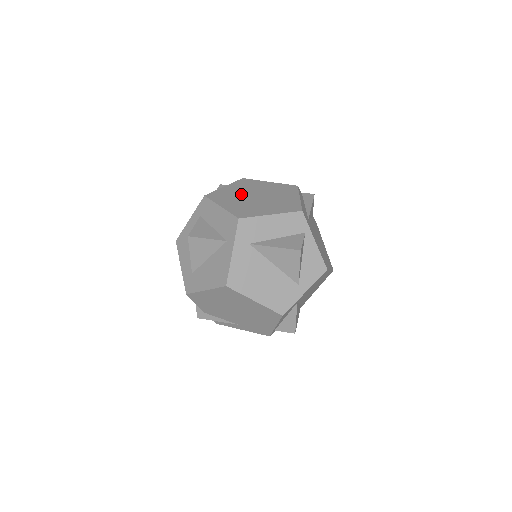
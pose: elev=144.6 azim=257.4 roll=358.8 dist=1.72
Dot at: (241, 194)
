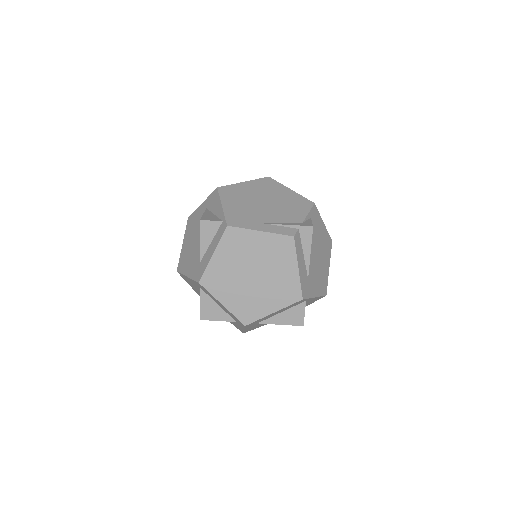
Dot at: (235, 273)
